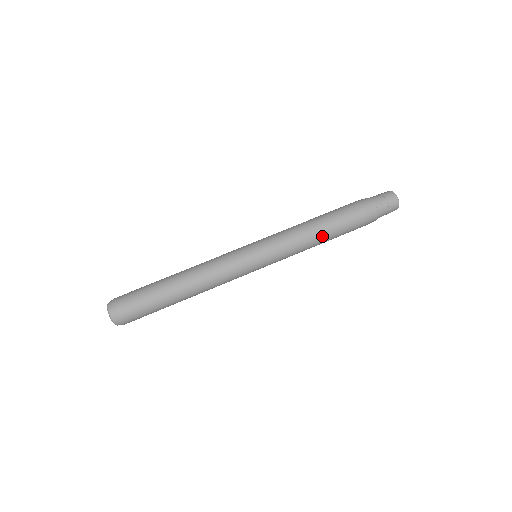
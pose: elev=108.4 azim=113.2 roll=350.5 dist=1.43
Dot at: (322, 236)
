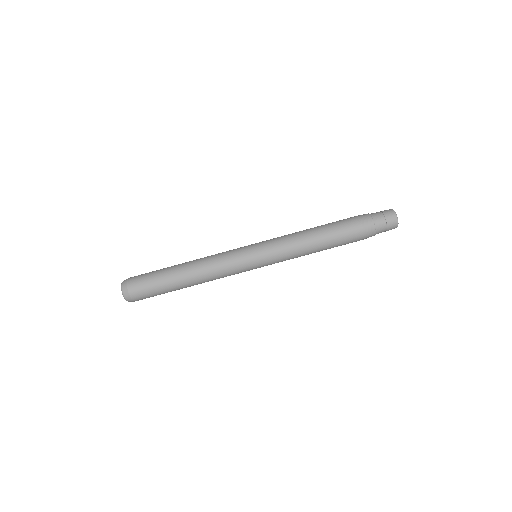
Dot at: (318, 251)
